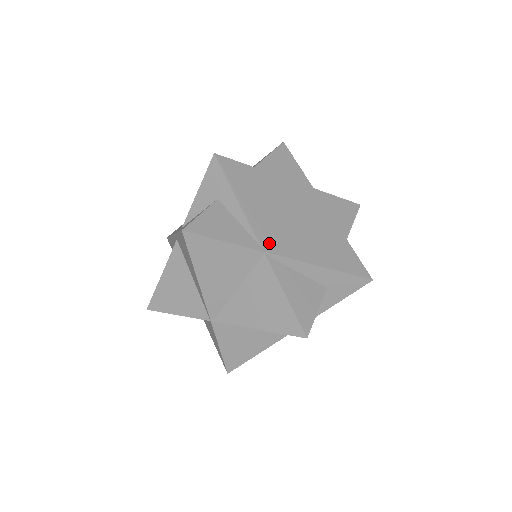
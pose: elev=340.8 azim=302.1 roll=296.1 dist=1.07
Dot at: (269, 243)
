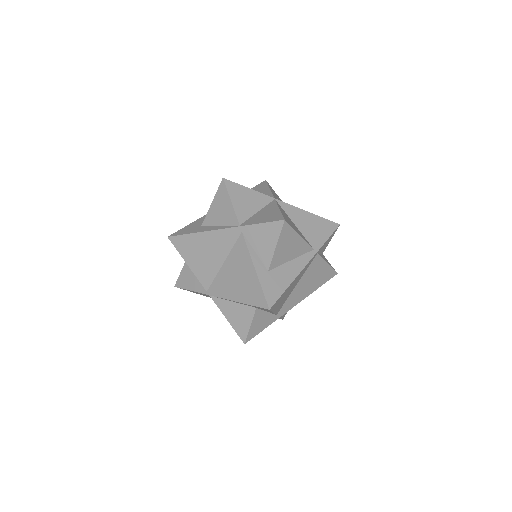
Dot at: (210, 287)
